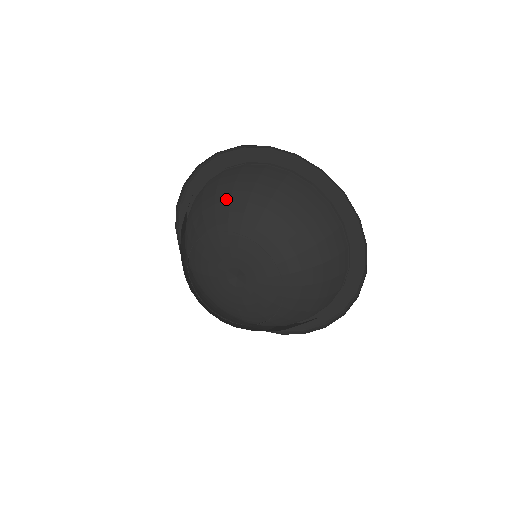
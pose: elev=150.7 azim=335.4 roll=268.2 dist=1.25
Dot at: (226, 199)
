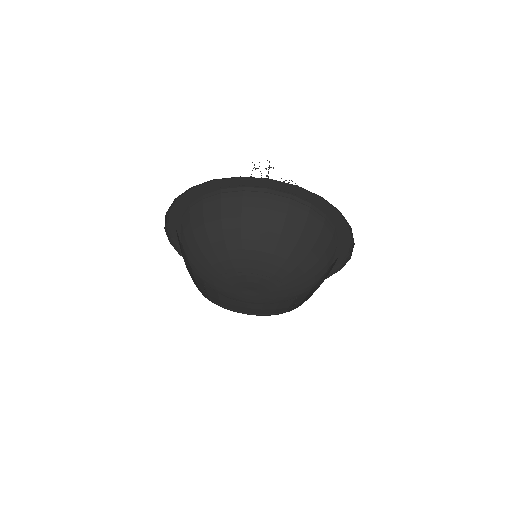
Dot at: (273, 241)
